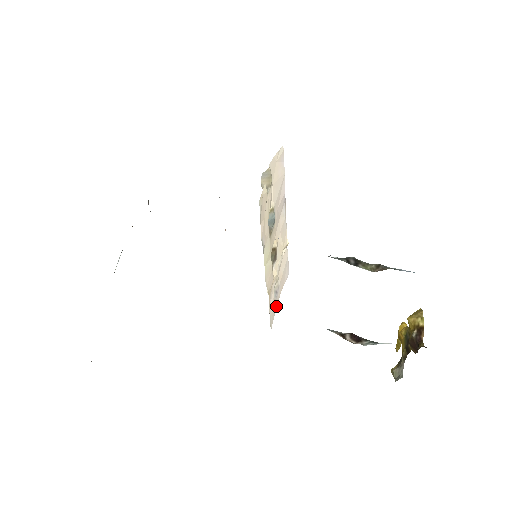
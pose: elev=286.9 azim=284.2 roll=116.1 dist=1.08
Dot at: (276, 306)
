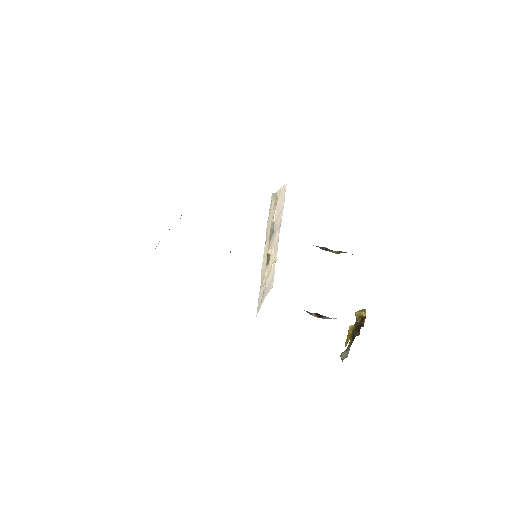
Dot at: (261, 304)
